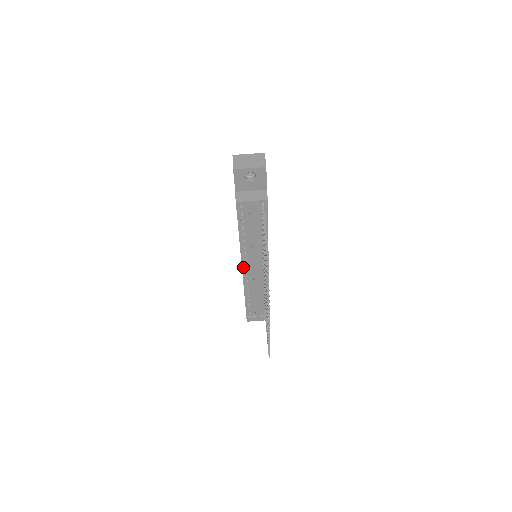
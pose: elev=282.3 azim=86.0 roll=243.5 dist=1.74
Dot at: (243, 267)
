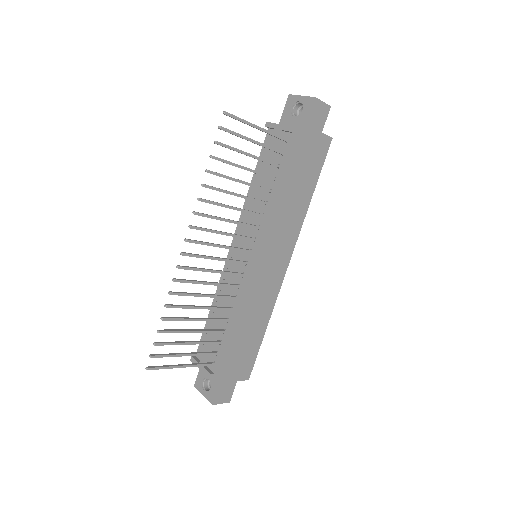
Dot at: (232, 246)
